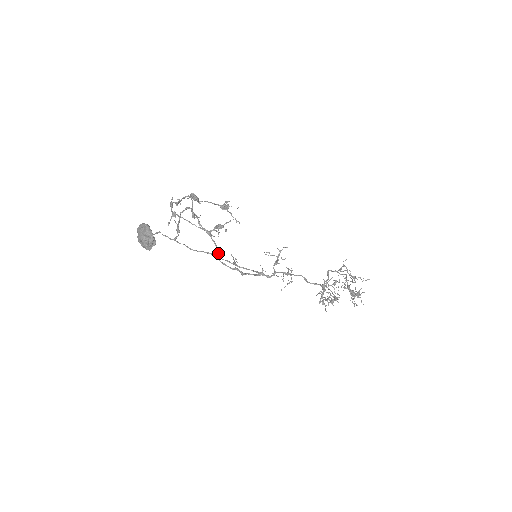
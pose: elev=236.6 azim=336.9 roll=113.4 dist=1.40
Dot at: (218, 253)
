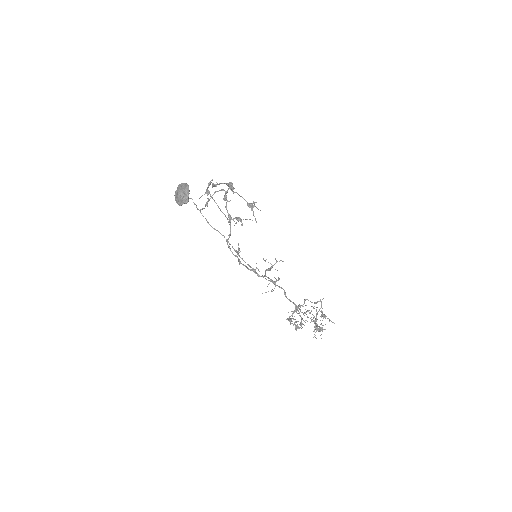
Dot at: (229, 236)
